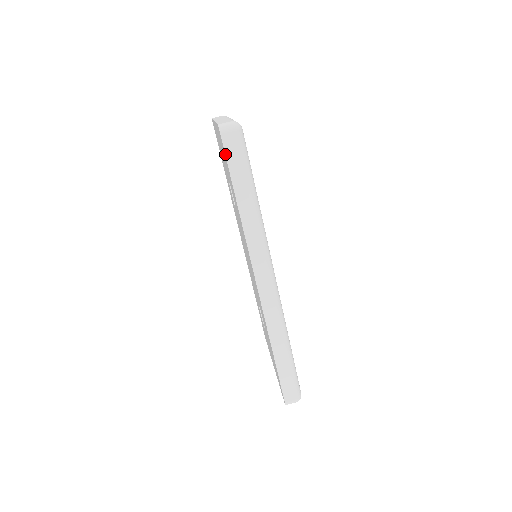
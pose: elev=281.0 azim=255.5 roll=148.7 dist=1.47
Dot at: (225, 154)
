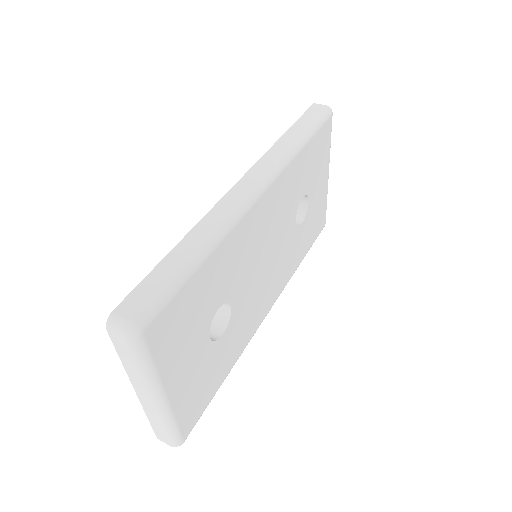
Dot at: (306, 111)
